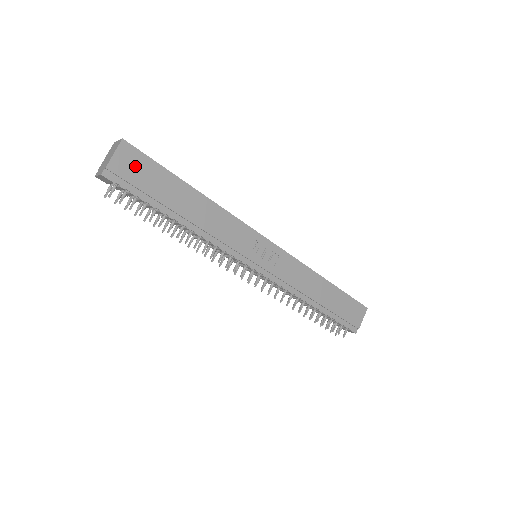
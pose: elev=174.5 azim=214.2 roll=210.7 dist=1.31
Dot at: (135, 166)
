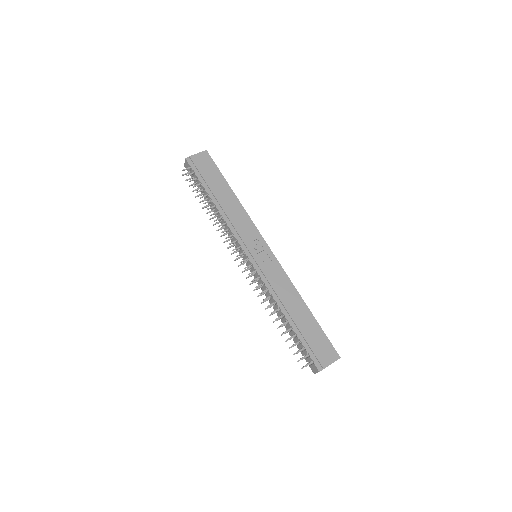
Dot at: (205, 163)
